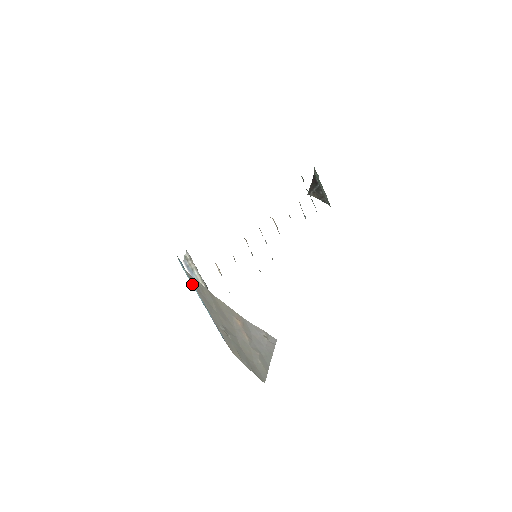
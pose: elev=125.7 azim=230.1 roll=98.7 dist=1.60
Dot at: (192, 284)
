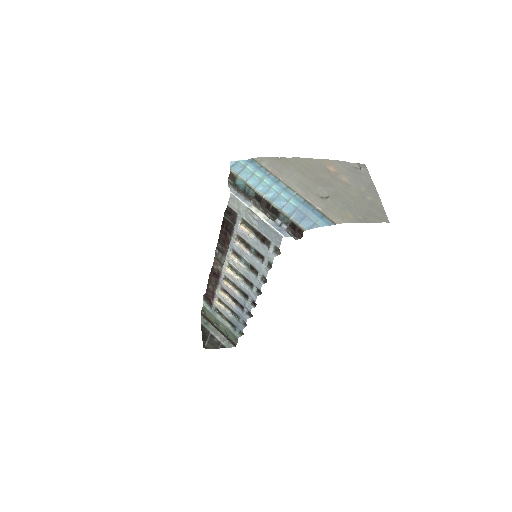
Dot at: (264, 179)
